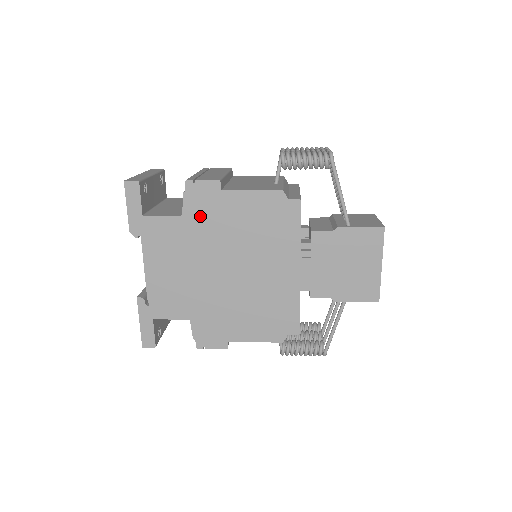
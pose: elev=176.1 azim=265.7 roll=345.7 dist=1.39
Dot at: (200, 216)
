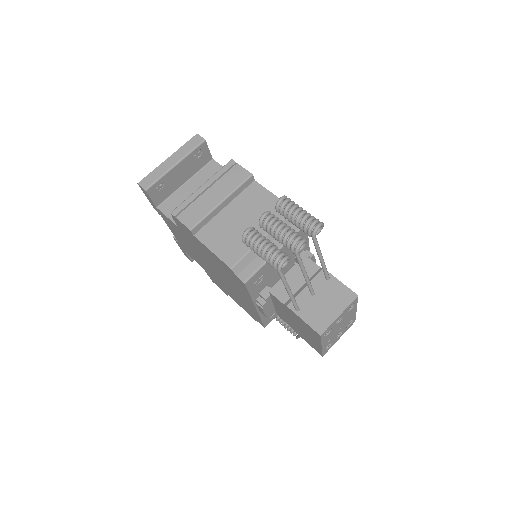
Dot at: (187, 235)
